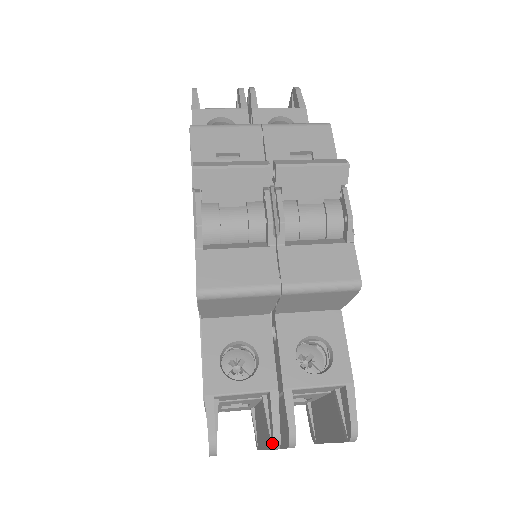
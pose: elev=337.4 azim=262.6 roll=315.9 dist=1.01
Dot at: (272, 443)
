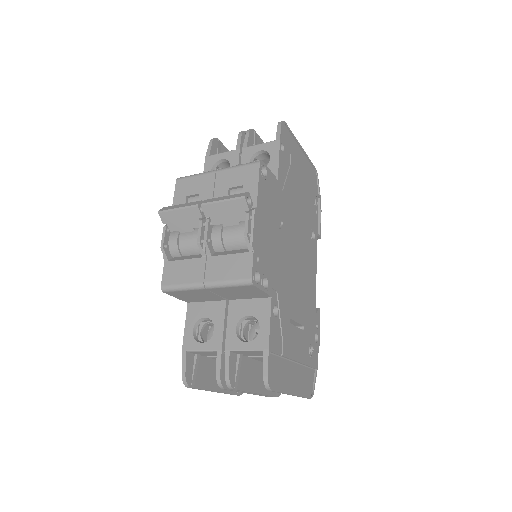
Dot at: (220, 384)
